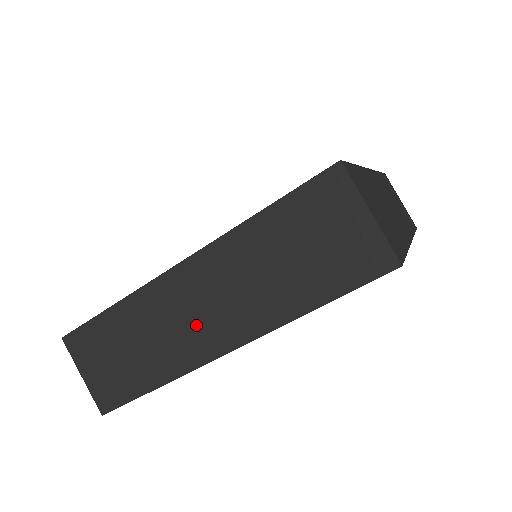
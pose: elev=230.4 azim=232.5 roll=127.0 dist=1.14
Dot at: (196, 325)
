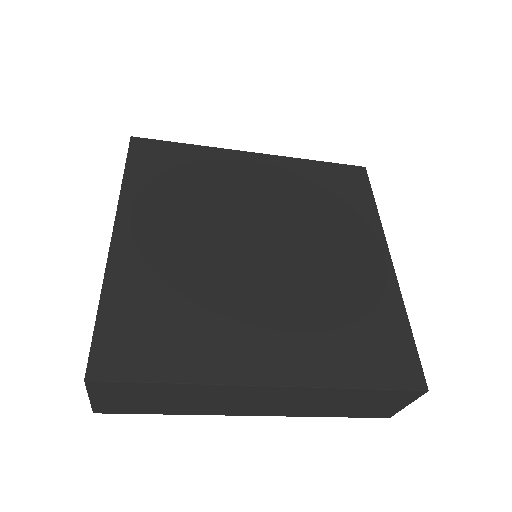
Dot at: (244, 405)
